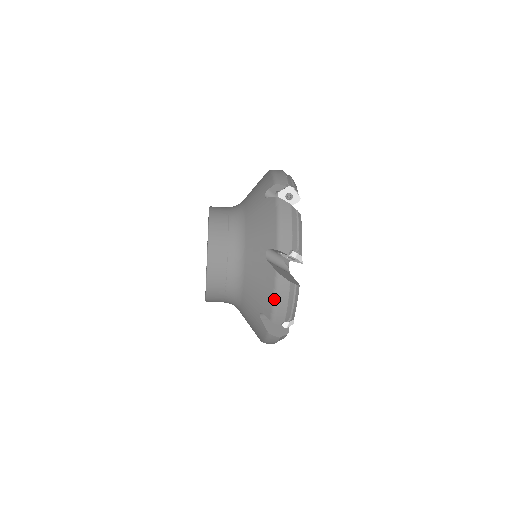
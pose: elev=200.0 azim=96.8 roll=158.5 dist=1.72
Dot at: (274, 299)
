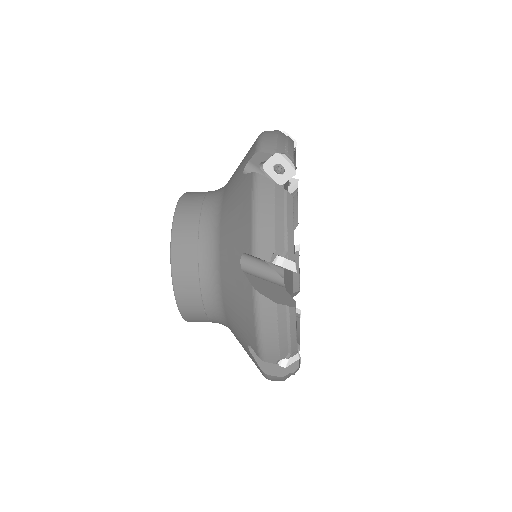
Dot at: occluded
